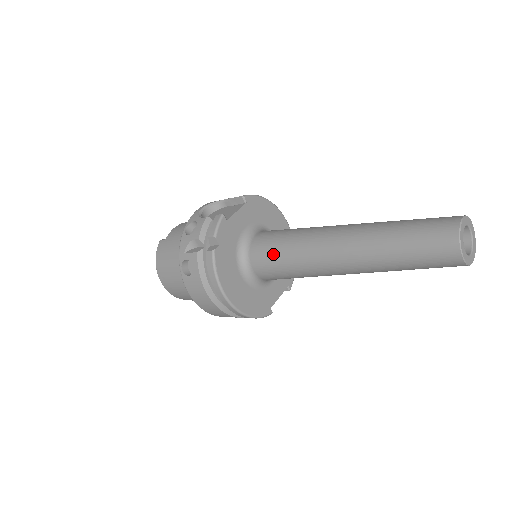
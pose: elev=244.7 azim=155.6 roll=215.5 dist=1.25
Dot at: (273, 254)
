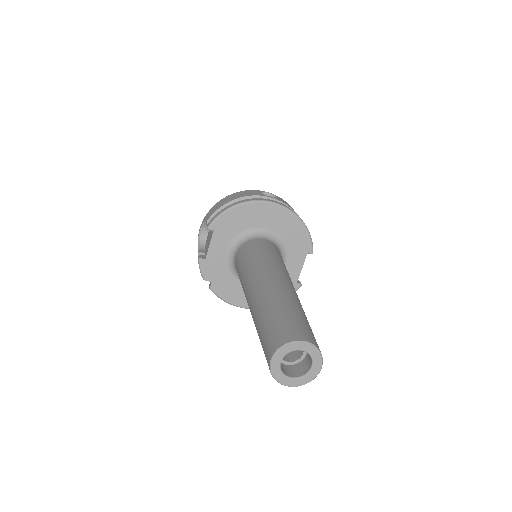
Dot at: occluded
